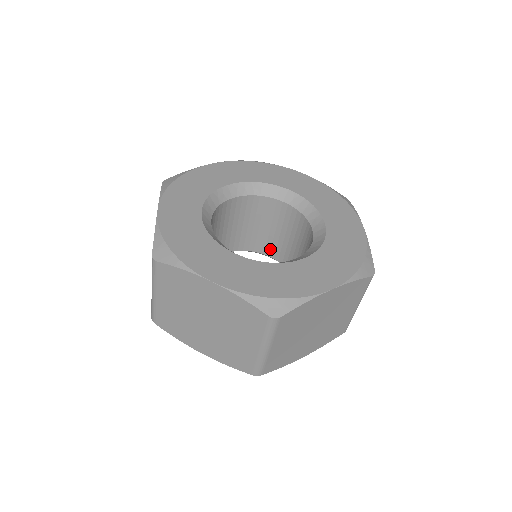
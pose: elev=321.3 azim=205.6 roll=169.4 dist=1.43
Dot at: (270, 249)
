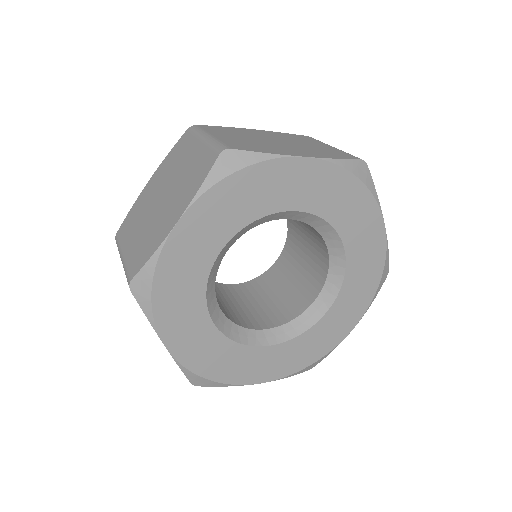
Dot at: occluded
